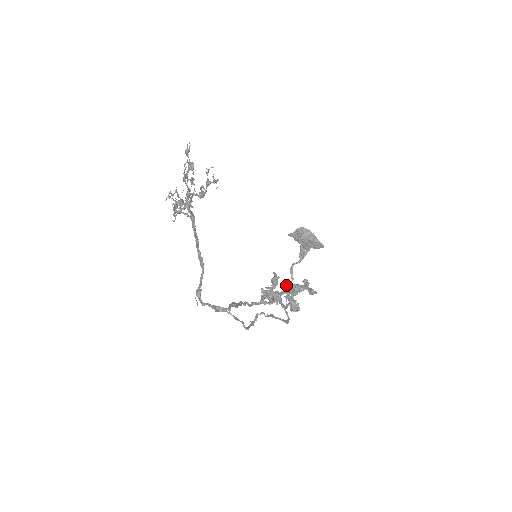
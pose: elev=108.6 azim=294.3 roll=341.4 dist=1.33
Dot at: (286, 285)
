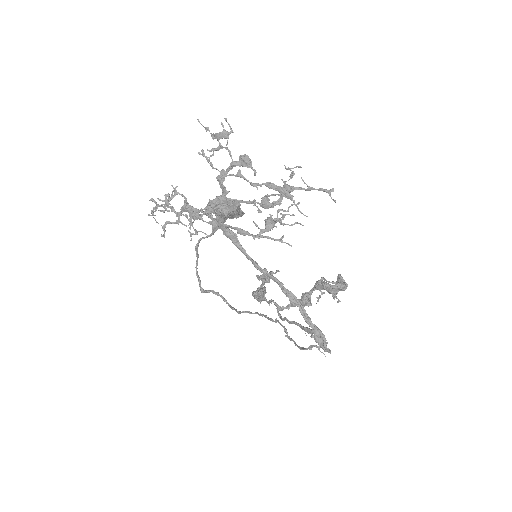
Dot at: (325, 286)
